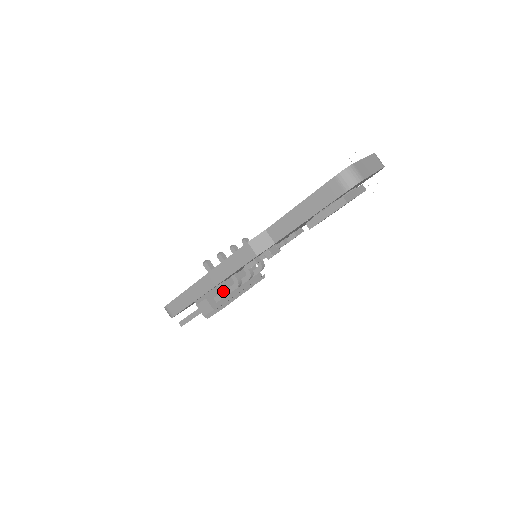
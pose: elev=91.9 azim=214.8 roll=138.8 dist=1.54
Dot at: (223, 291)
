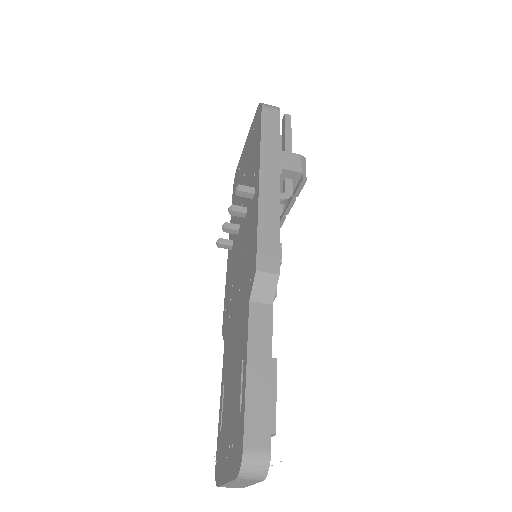
Dot at: occluded
